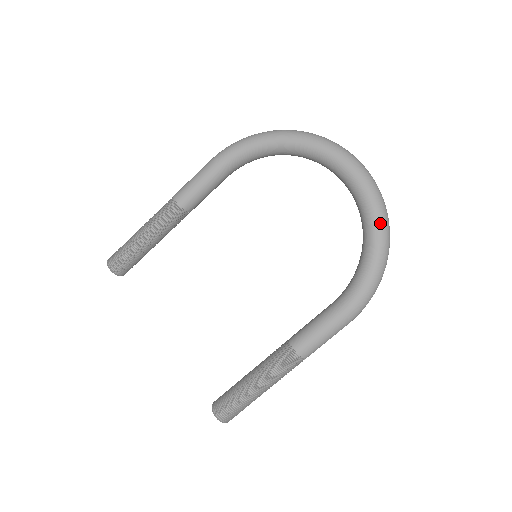
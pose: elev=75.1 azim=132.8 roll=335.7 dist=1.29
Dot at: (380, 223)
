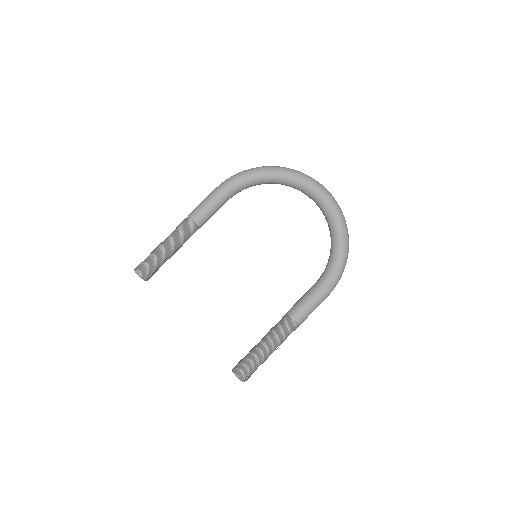
Dot at: (342, 226)
